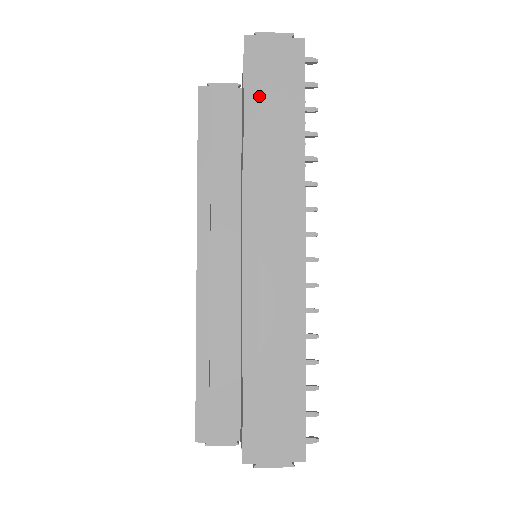
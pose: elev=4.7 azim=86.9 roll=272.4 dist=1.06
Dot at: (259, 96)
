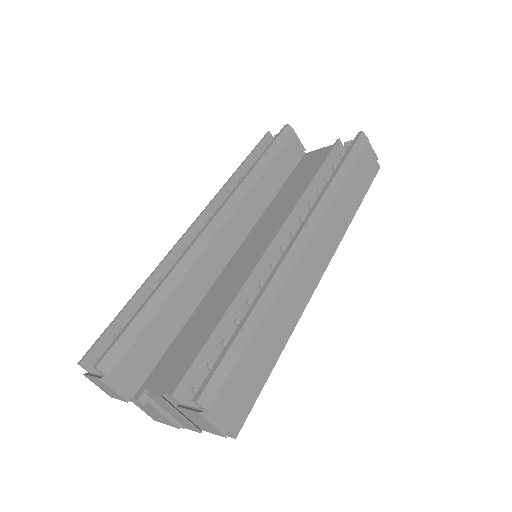
Dot at: (353, 166)
